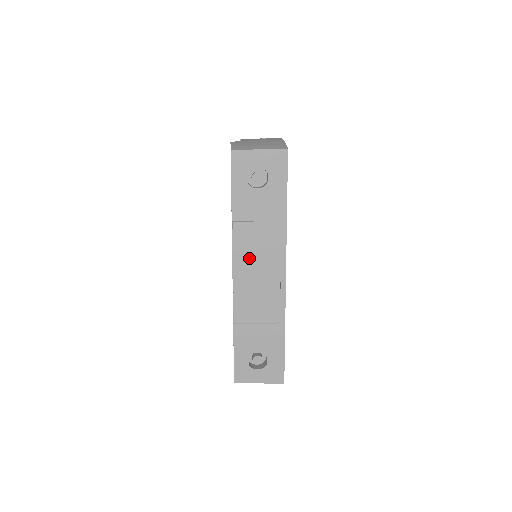
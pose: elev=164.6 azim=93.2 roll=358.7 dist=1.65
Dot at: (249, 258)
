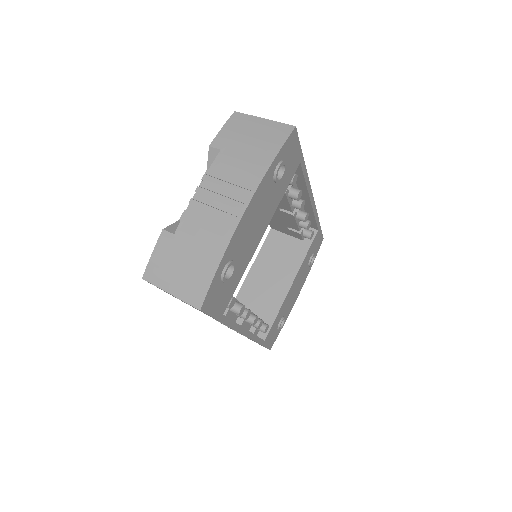
Dot at: occluded
